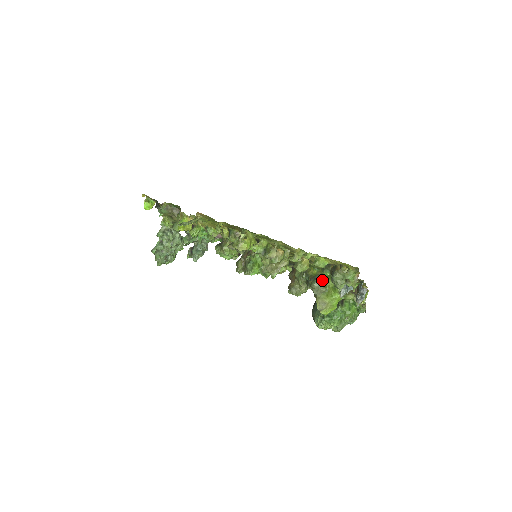
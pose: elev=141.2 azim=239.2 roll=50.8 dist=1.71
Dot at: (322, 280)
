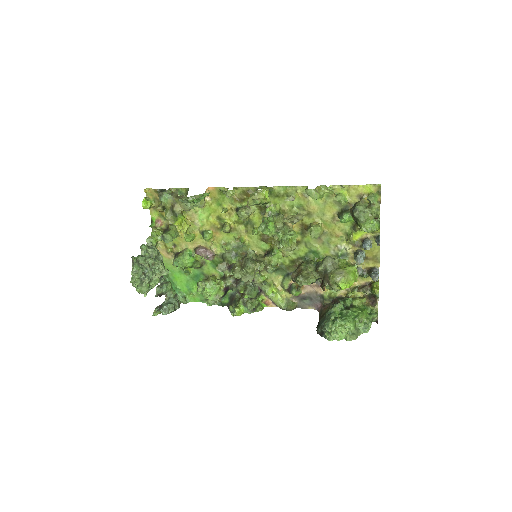
Dot at: (333, 258)
